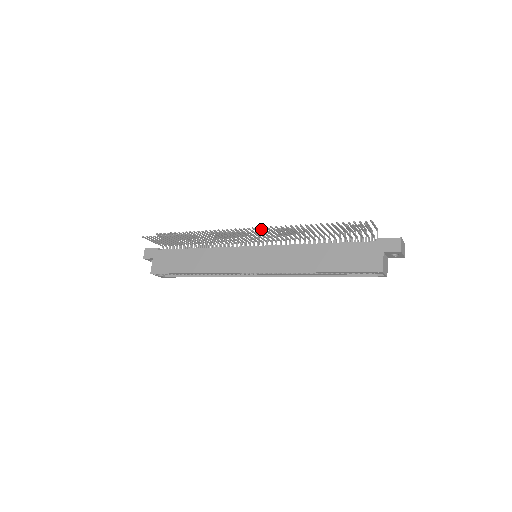
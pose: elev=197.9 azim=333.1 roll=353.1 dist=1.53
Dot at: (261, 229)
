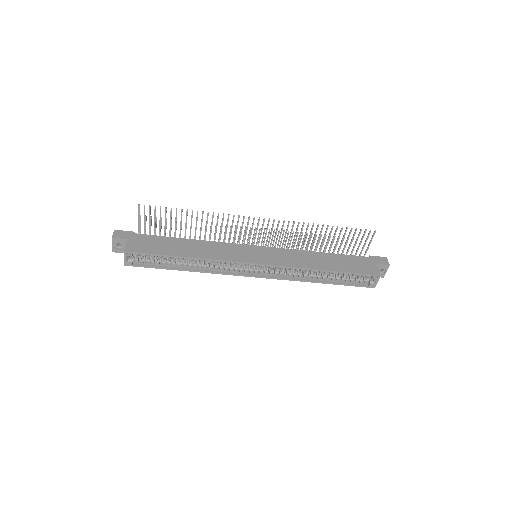
Dot at: (284, 220)
